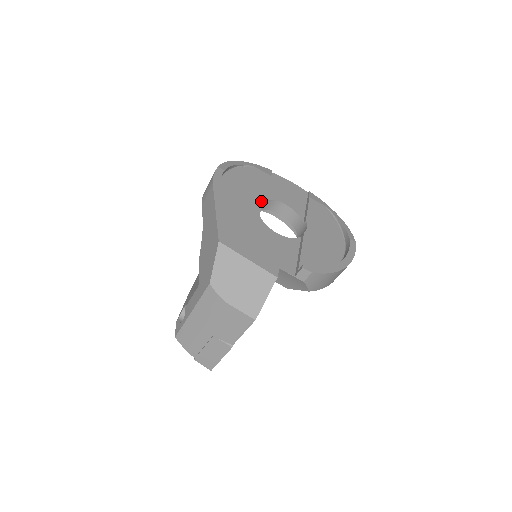
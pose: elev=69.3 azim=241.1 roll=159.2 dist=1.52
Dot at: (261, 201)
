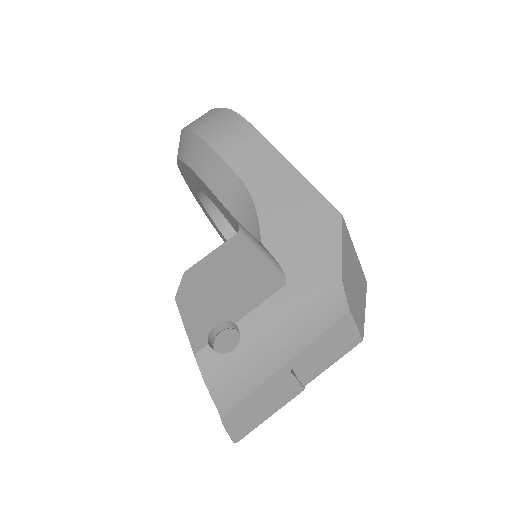
Dot at: occluded
